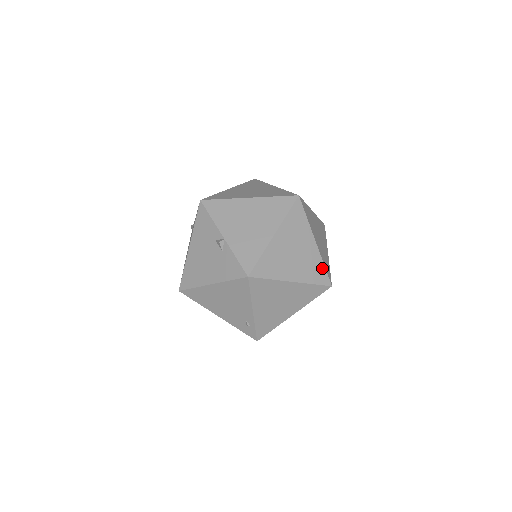
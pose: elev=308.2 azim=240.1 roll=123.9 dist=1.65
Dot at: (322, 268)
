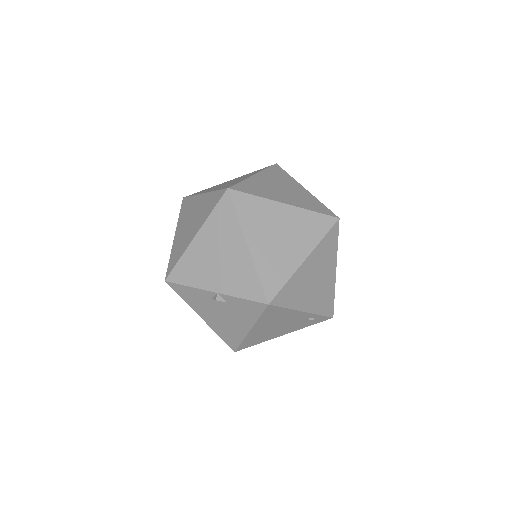
Dot at: (315, 216)
